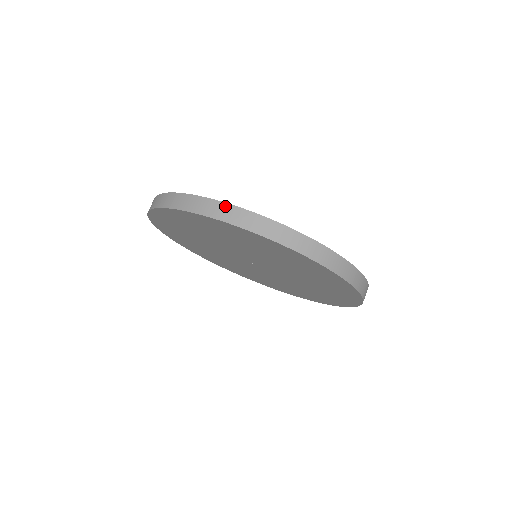
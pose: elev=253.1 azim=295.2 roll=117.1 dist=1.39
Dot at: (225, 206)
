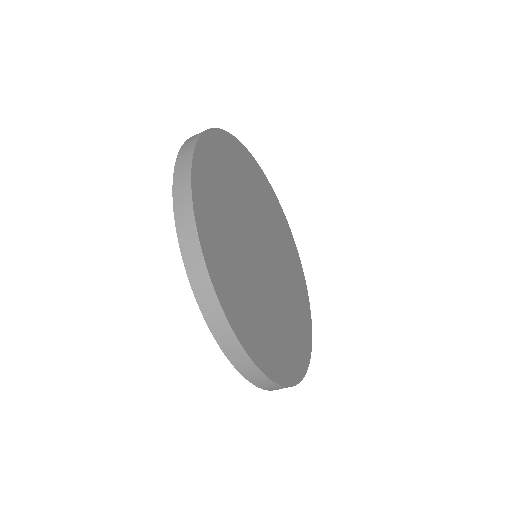
Dot at: (188, 198)
